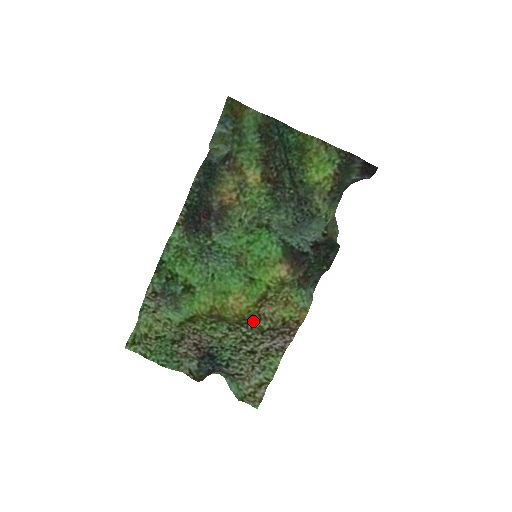
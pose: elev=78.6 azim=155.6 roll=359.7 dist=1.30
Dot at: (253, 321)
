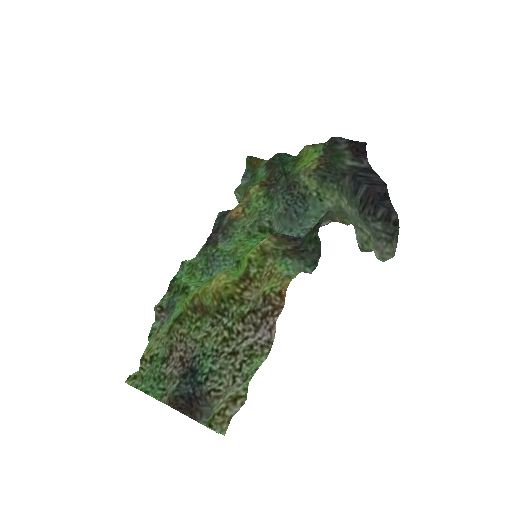
Dot at: (232, 303)
